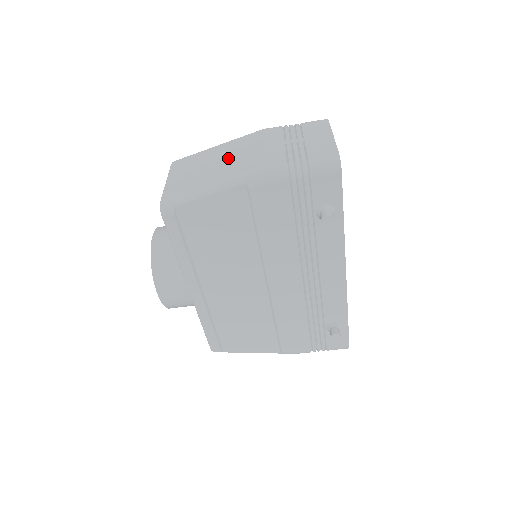
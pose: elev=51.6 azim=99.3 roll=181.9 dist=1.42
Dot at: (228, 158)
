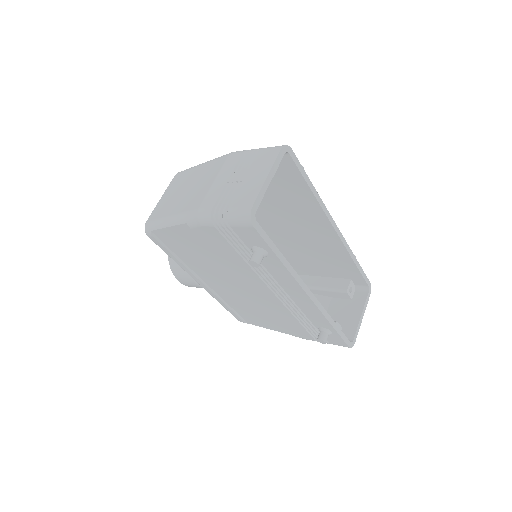
Dot at: (193, 187)
